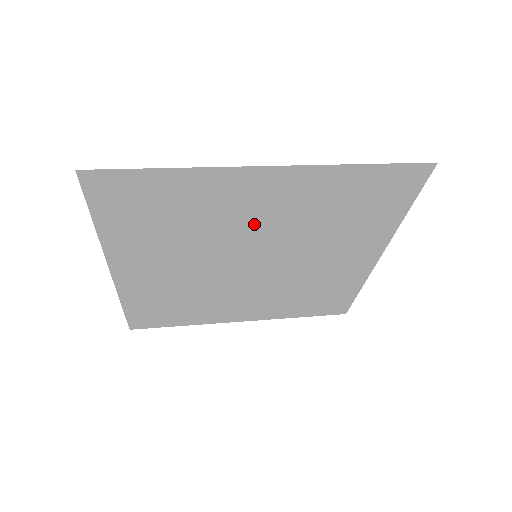
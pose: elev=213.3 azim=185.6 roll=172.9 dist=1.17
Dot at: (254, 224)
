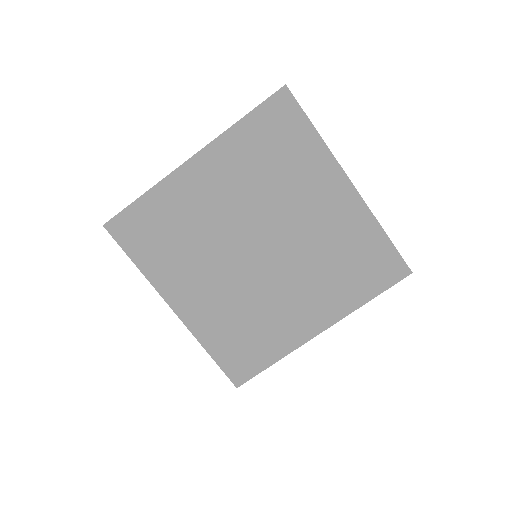
Dot at: (301, 216)
